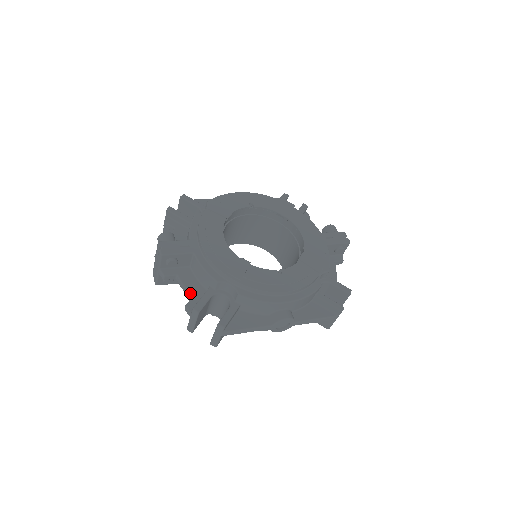
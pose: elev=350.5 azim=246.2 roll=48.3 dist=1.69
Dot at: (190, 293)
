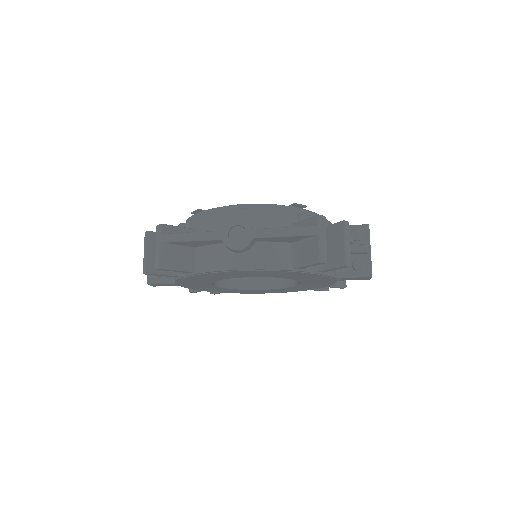
Dot at: occluded
